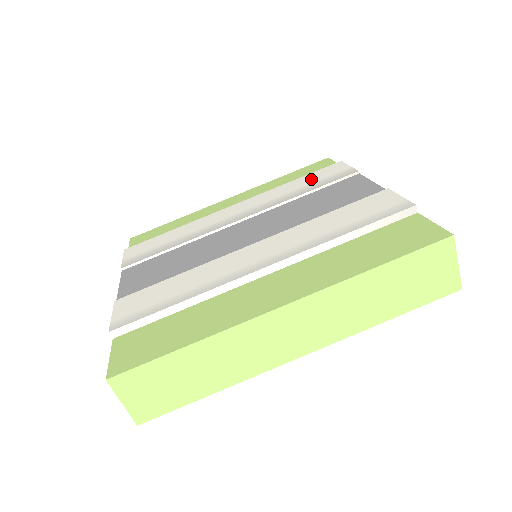
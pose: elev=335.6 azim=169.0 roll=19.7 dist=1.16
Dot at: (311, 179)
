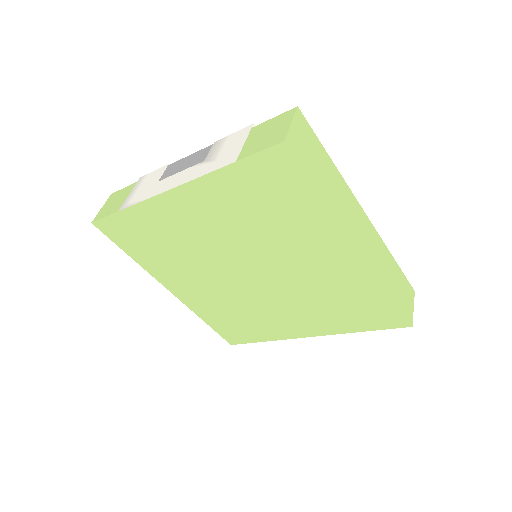
Dot at: occluded
